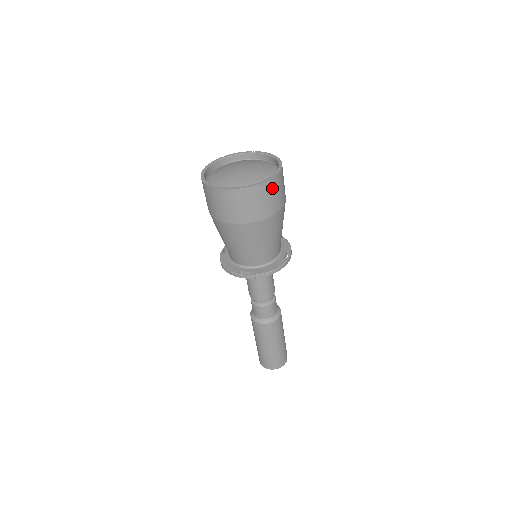
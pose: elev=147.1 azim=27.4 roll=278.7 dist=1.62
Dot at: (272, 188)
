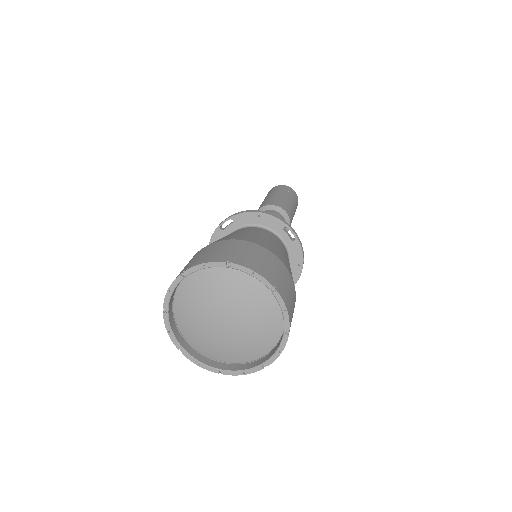
Dot at: (289, 307)
